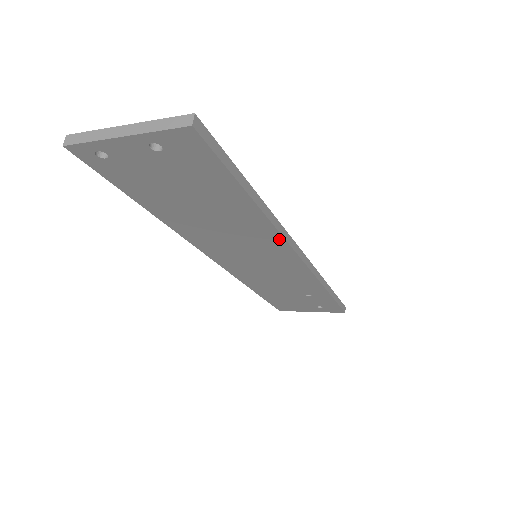
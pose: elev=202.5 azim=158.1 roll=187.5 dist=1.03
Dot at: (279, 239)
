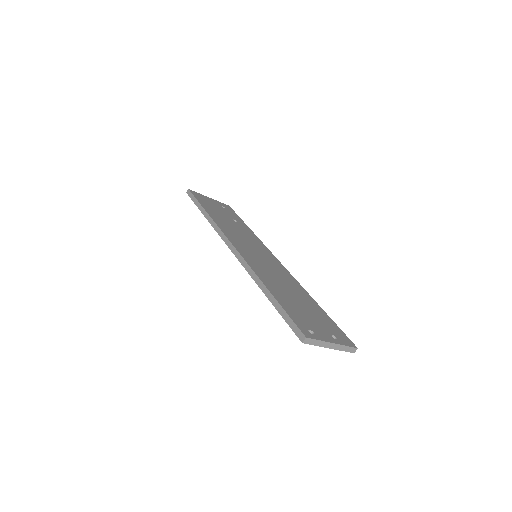
Dot at: occluded
